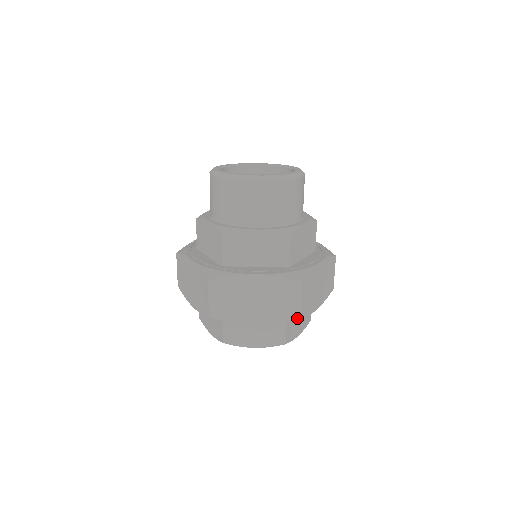
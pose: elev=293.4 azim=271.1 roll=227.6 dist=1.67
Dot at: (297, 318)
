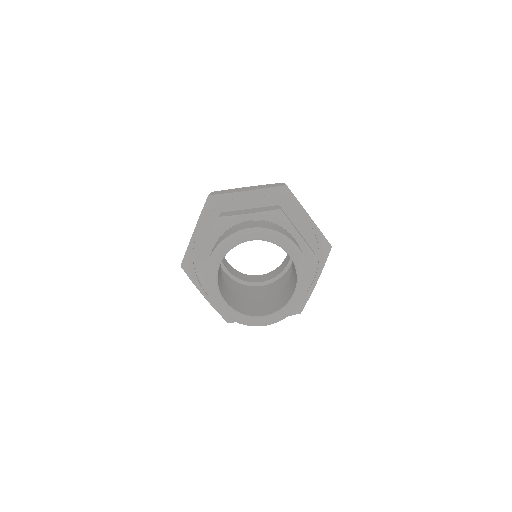
Dot at: occluded
